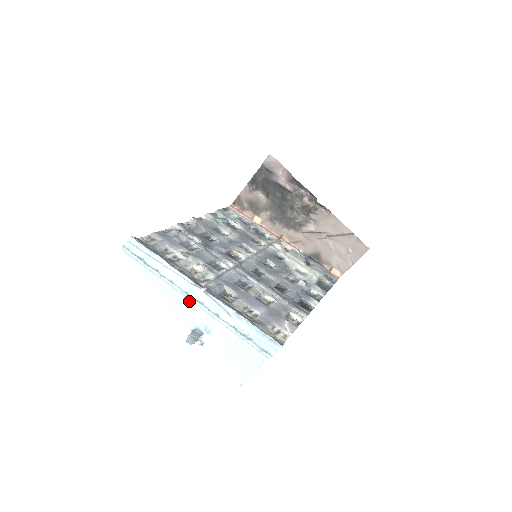
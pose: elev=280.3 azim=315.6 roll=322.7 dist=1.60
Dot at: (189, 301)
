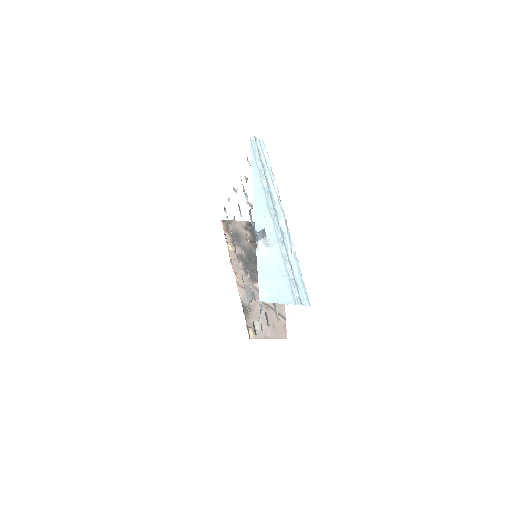
Dot at: (270, 214)
